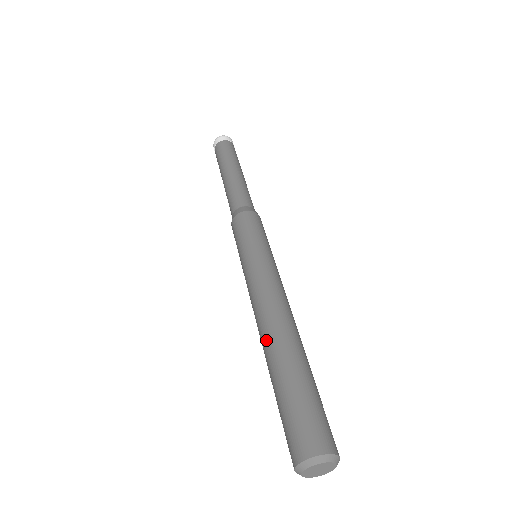
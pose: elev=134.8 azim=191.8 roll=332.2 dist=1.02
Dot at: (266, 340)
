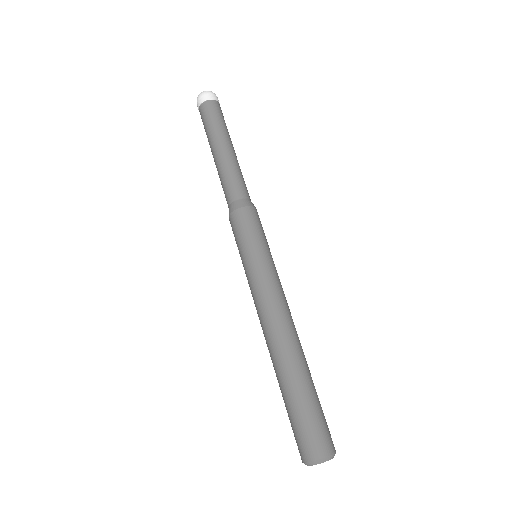
Dot at: occluded
